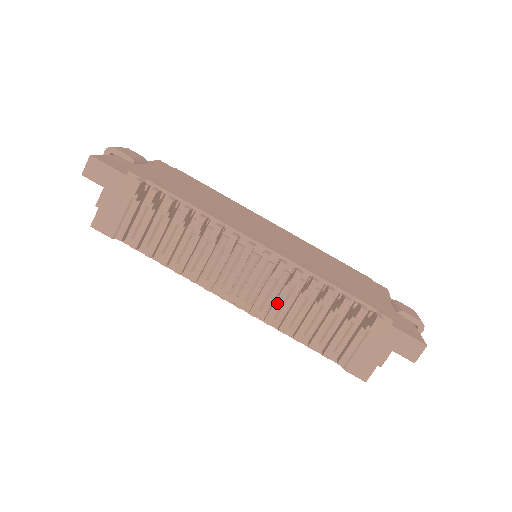
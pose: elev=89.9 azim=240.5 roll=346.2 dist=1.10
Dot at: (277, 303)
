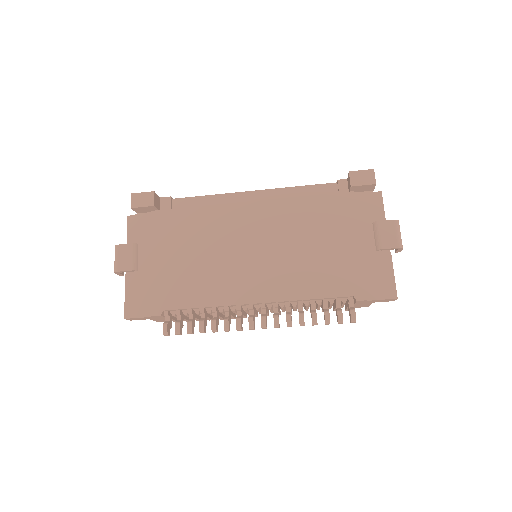
Dot at: occluded
